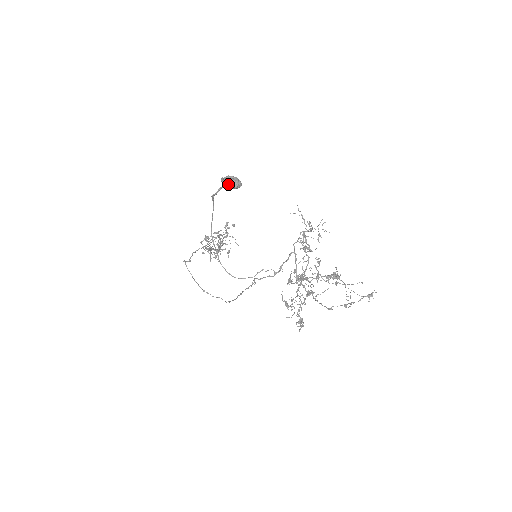
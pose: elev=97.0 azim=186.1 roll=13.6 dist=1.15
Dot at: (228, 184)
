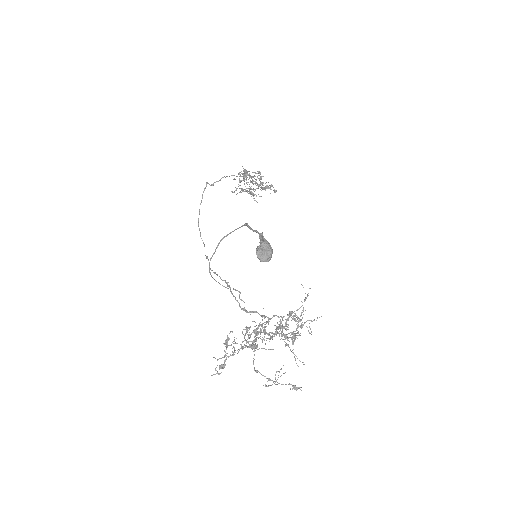
Dot at: (257, 253)
